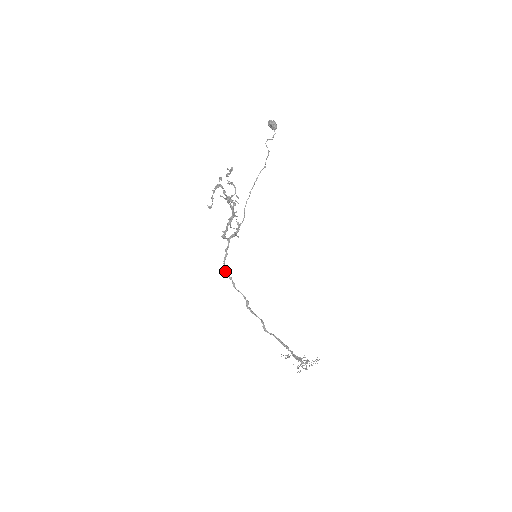
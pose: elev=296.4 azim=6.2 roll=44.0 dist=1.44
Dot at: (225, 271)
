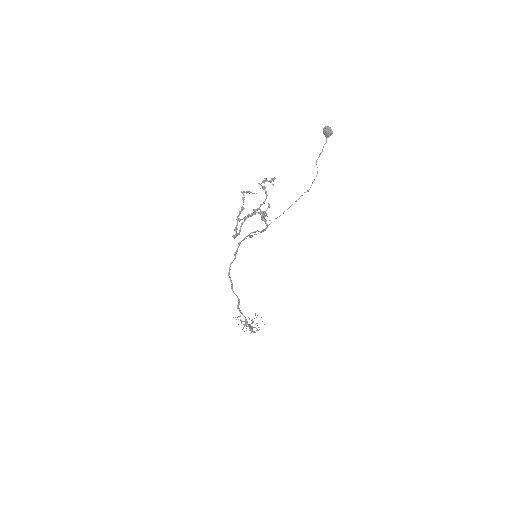
Dot at: occluded
